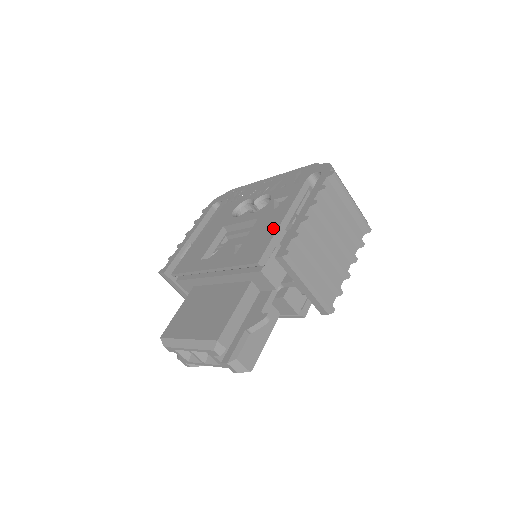
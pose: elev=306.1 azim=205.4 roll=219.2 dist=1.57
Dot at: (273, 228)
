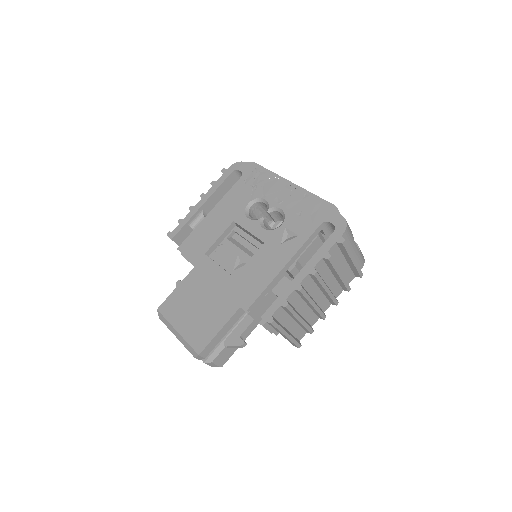
Dot at: (271, 273)
